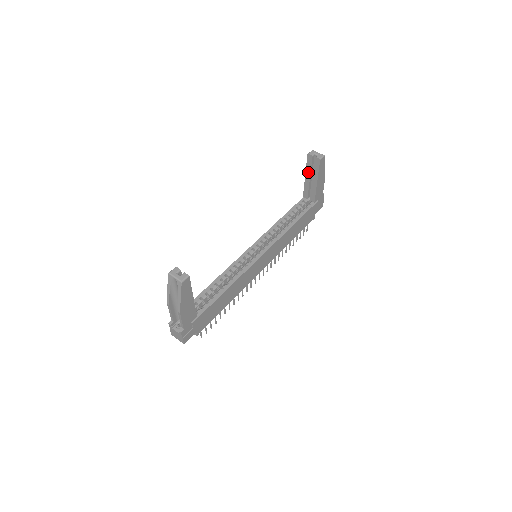
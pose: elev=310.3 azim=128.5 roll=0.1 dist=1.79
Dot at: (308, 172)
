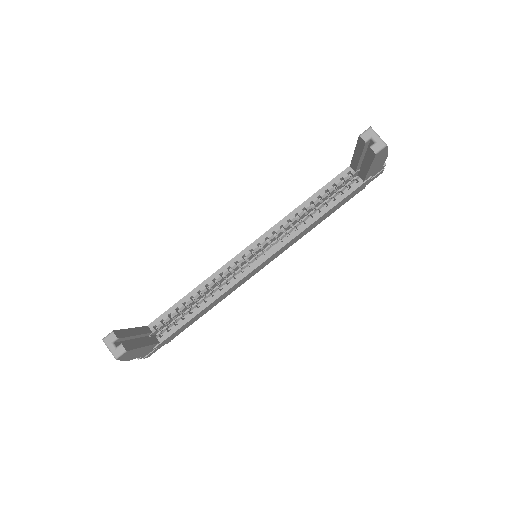
Dot at: (358, 152)
